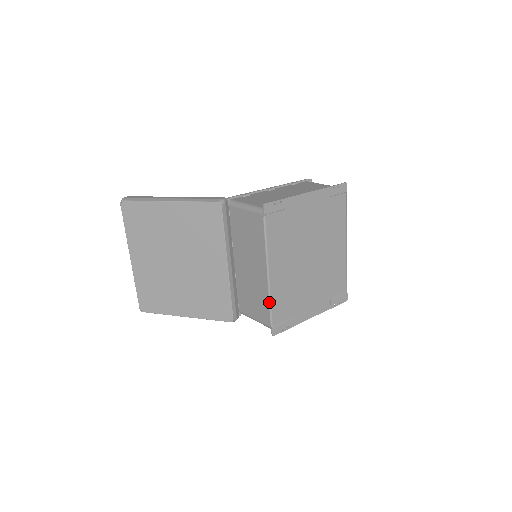
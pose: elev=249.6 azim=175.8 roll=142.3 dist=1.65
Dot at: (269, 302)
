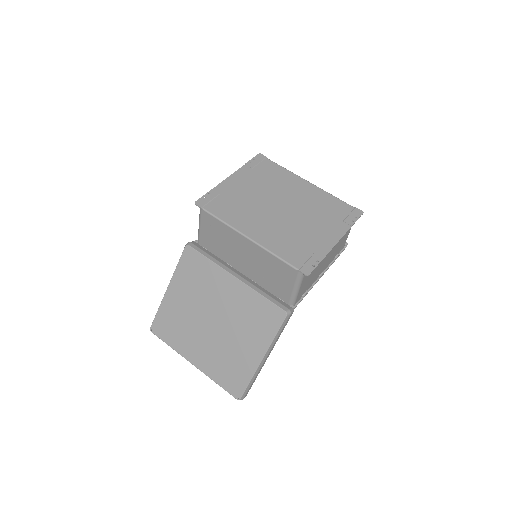
Dot at: (273, 255)
